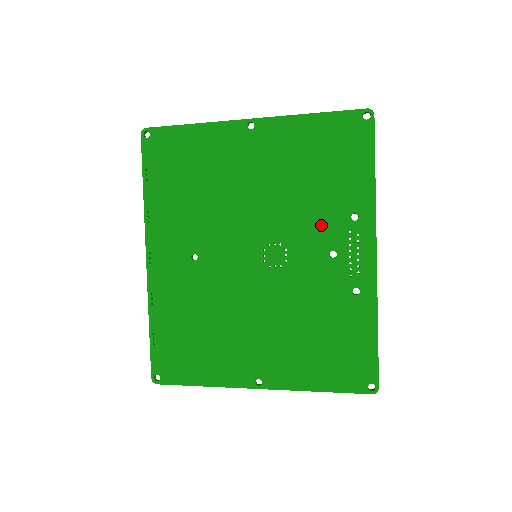
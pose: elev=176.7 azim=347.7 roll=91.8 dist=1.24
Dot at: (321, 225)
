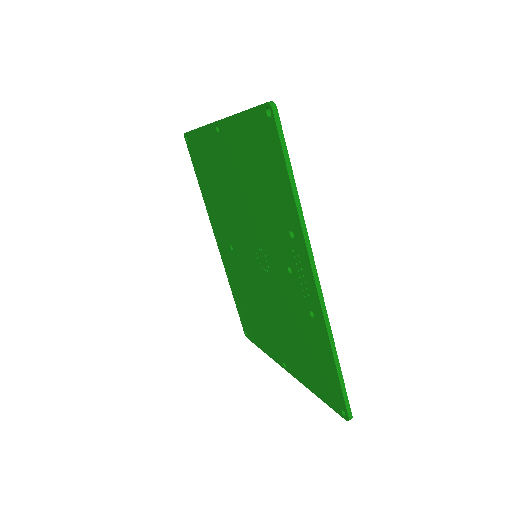
Dot at: (276, 238)
